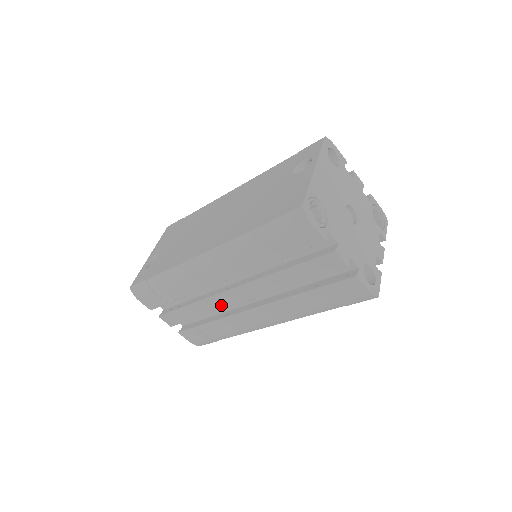
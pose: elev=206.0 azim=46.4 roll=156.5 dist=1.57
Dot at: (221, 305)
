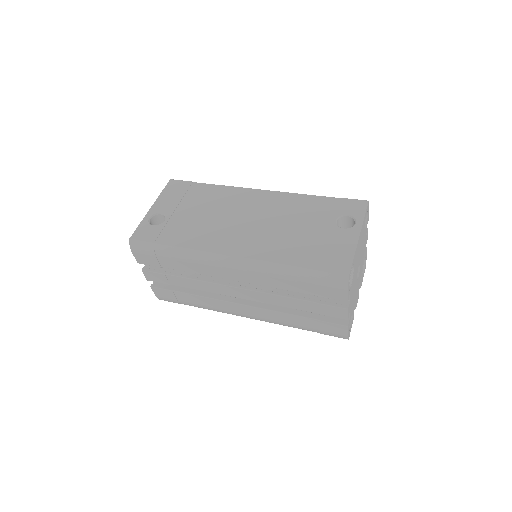
Dot at: (215, 290)
